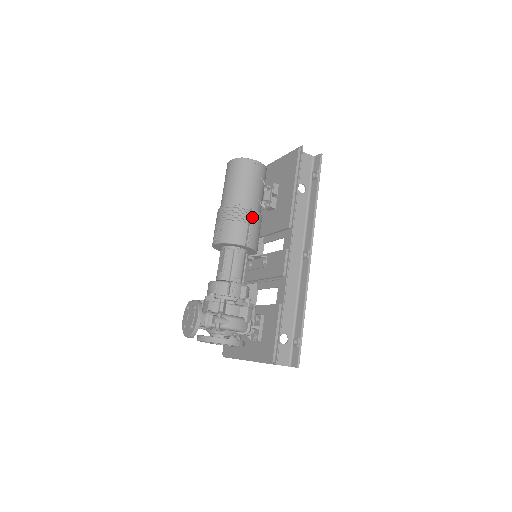
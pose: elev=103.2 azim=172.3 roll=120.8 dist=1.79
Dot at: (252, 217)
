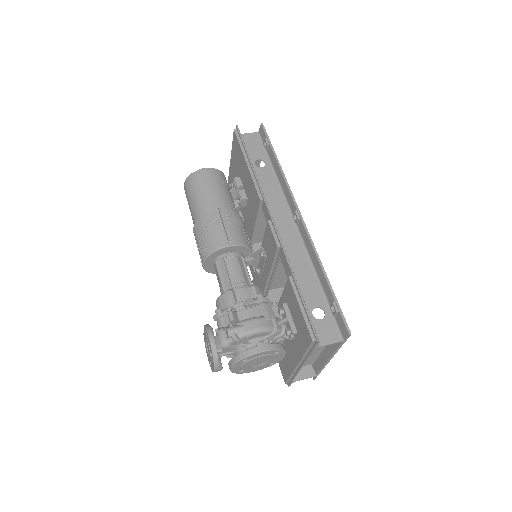
Dot at: (224, 217)
